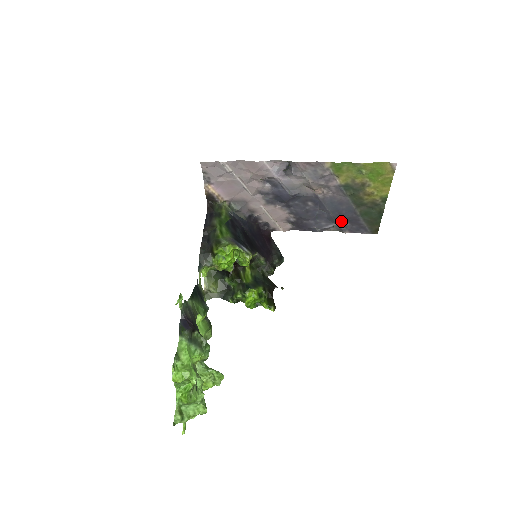
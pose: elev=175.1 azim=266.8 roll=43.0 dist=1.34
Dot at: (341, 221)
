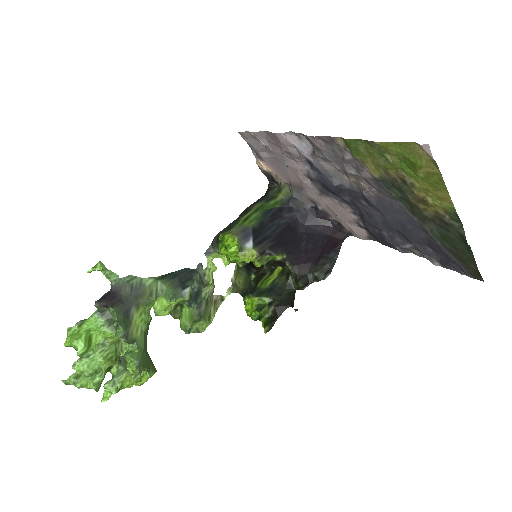
Dot at: (415, 241)
